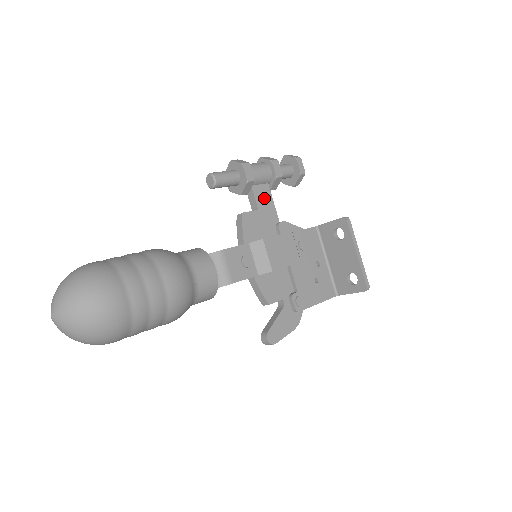
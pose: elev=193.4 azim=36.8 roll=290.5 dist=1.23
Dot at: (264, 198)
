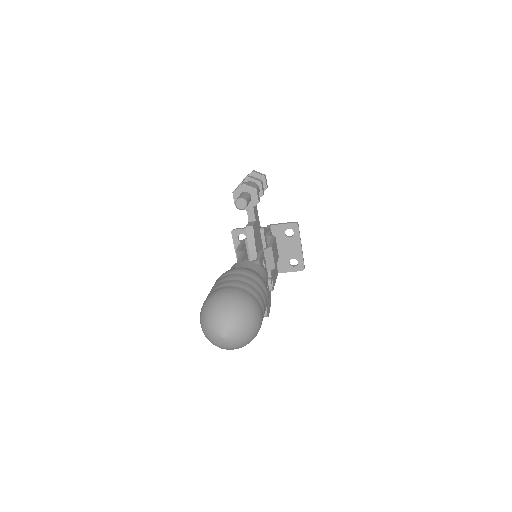
Dot at: (256, 211)
